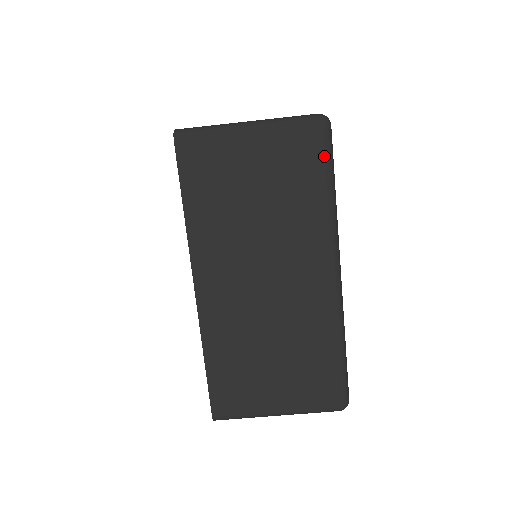
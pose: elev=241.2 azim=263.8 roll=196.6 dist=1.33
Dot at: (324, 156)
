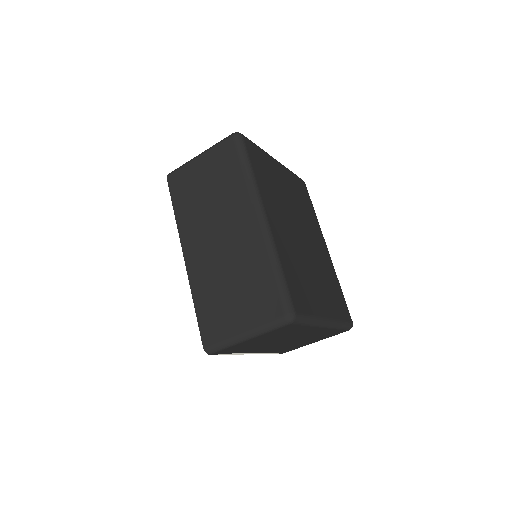
Dot at: (238, 151)
